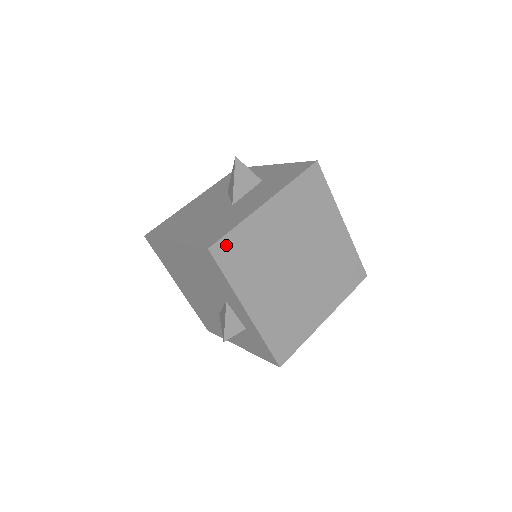
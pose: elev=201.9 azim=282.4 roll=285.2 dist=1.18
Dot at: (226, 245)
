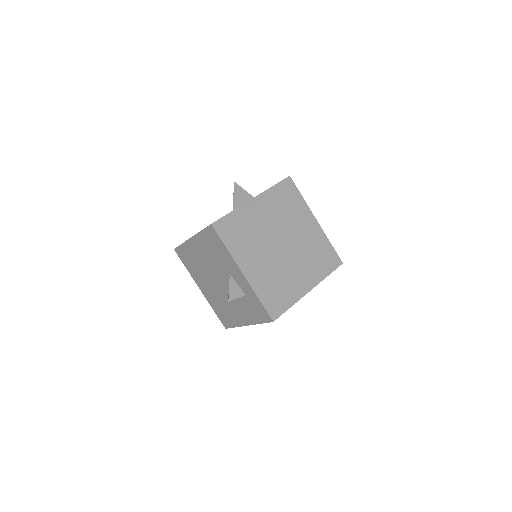
Dot at: (224, 223)
